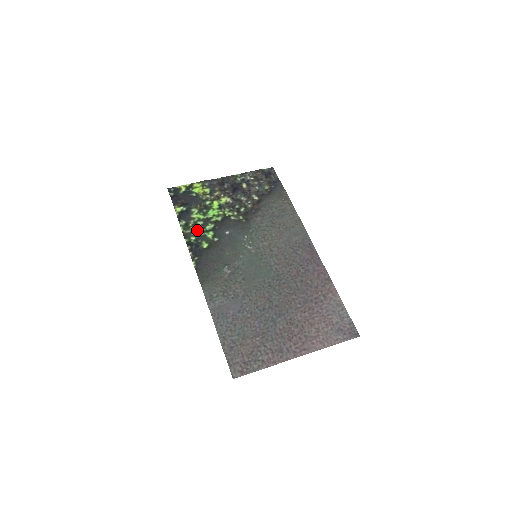
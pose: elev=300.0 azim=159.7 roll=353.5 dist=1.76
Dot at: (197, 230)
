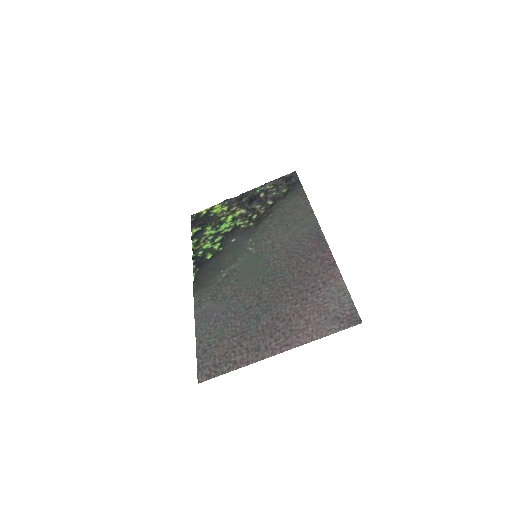
Dot at: (206, 244)
